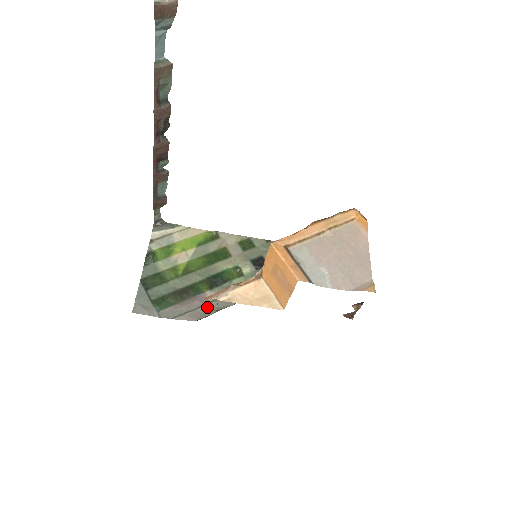
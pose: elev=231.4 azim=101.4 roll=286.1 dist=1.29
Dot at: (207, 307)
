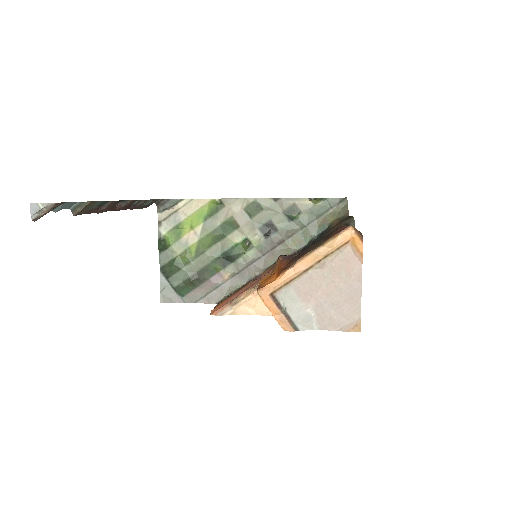
Dot at: (223, 287)
